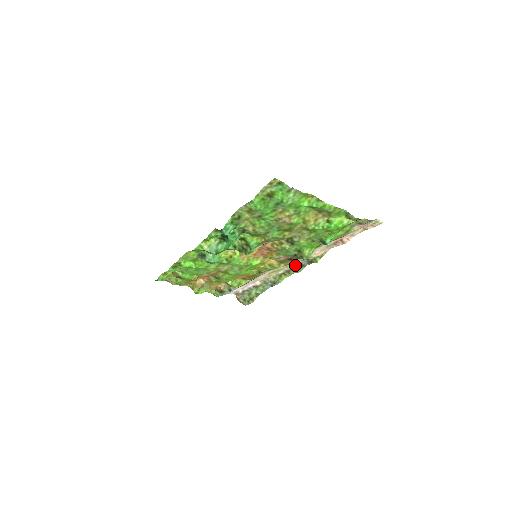
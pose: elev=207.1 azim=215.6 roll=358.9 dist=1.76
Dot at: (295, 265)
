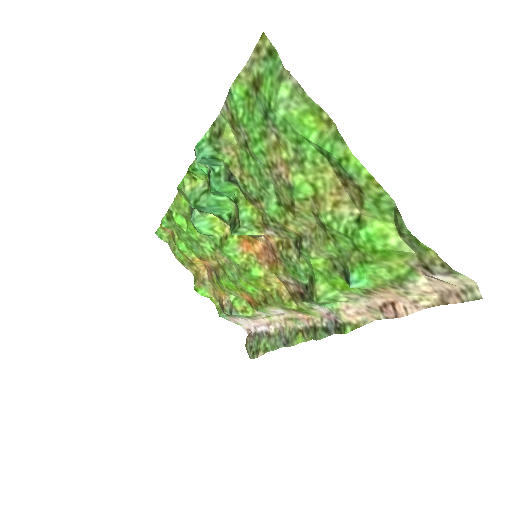
Dot at: (318, 323)
